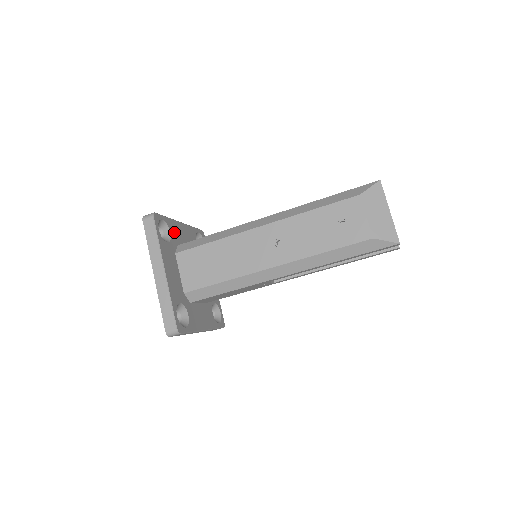
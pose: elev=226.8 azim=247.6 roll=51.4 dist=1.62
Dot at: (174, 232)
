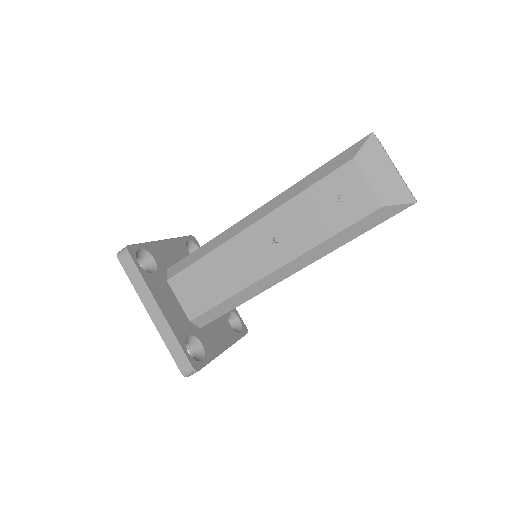
Dot at: (159, 256)
